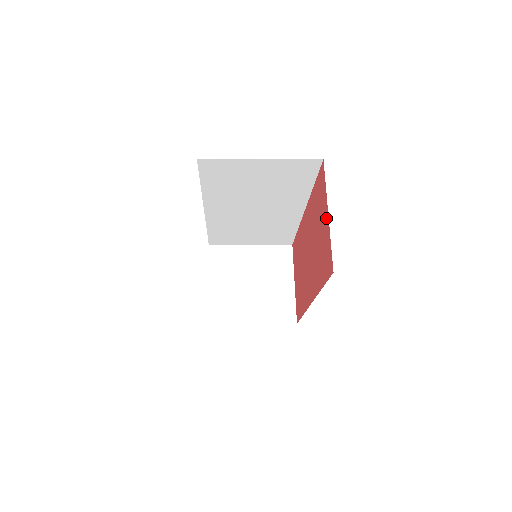
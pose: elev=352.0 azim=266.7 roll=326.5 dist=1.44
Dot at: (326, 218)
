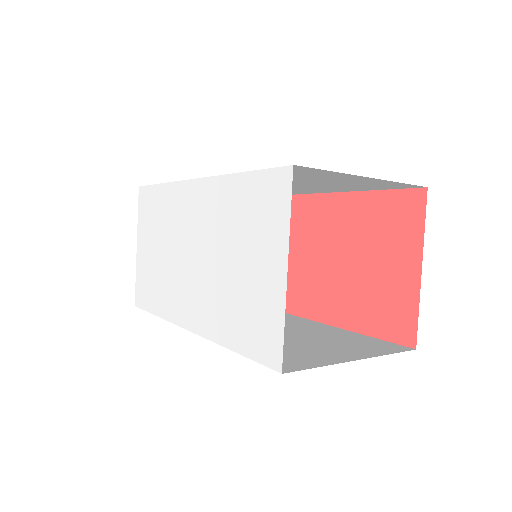
Dot at: (411, 269)
